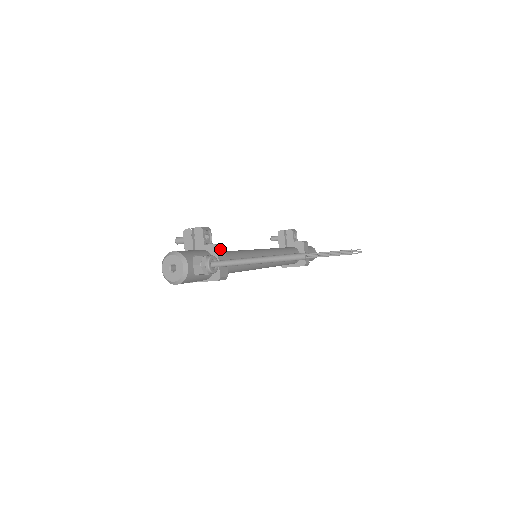
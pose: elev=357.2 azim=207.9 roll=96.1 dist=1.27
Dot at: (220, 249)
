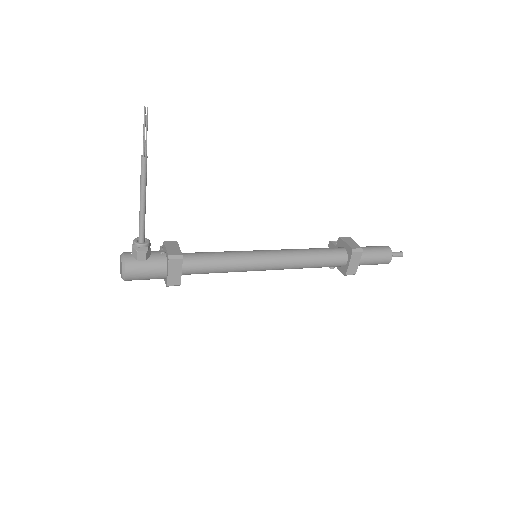
Dot at: (168, 243)
